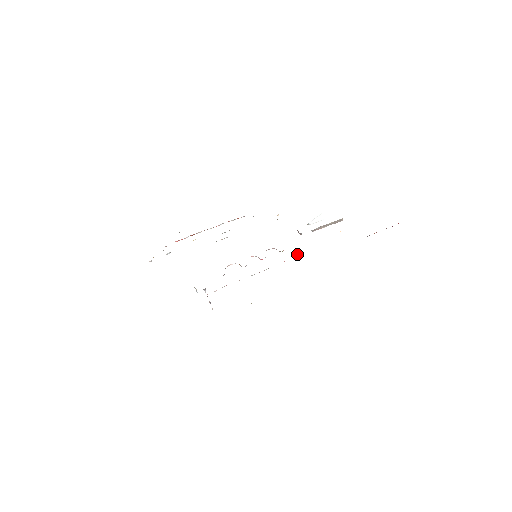
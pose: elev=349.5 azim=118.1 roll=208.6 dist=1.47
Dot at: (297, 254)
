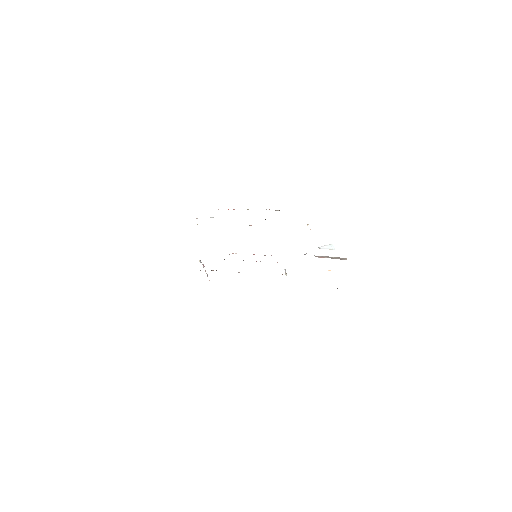
Dot at: (285, 271)
